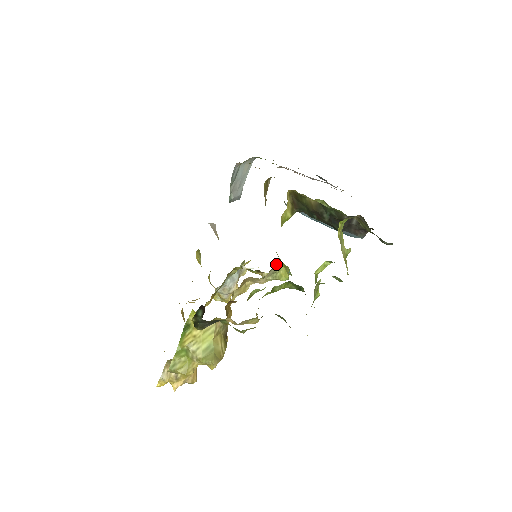
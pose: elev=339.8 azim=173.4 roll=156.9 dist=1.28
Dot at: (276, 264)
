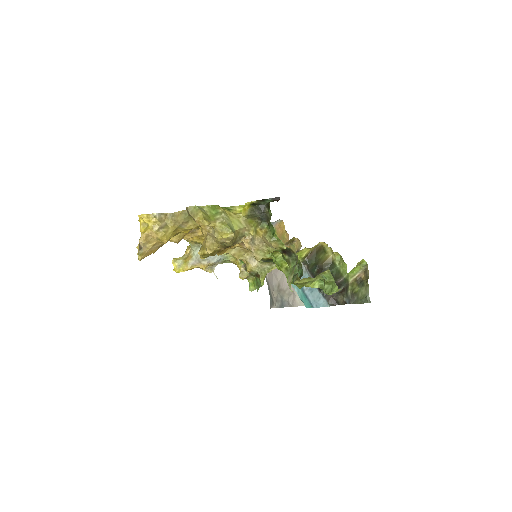
Dot at: occluded
